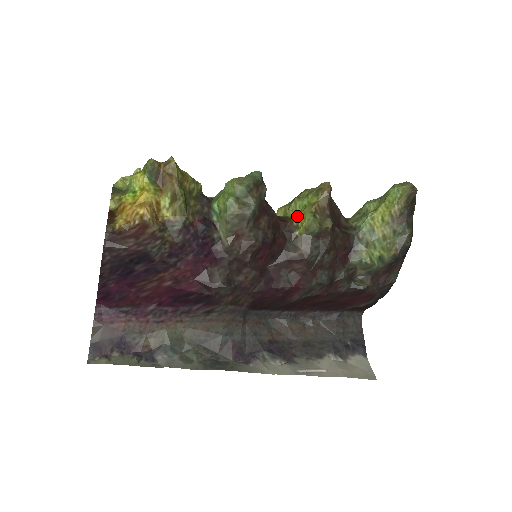
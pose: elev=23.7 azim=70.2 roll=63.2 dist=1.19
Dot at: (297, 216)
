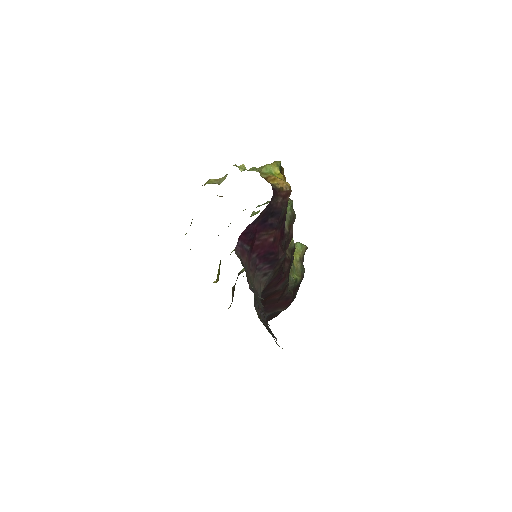
Dot at: occluded
